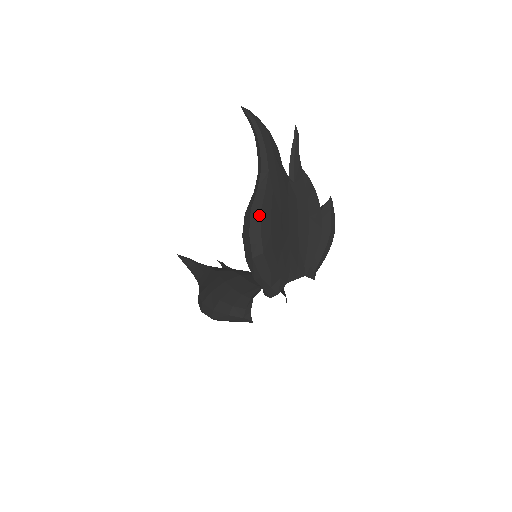
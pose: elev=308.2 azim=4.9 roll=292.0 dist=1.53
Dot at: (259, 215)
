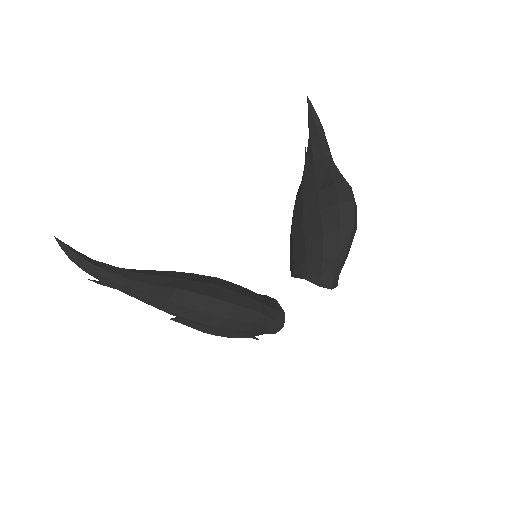
Dot at: occluded
